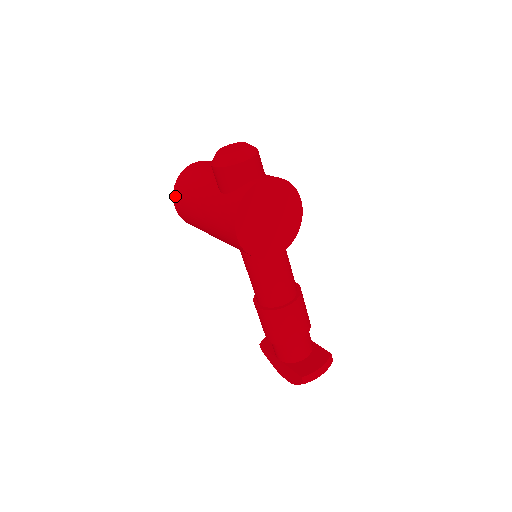
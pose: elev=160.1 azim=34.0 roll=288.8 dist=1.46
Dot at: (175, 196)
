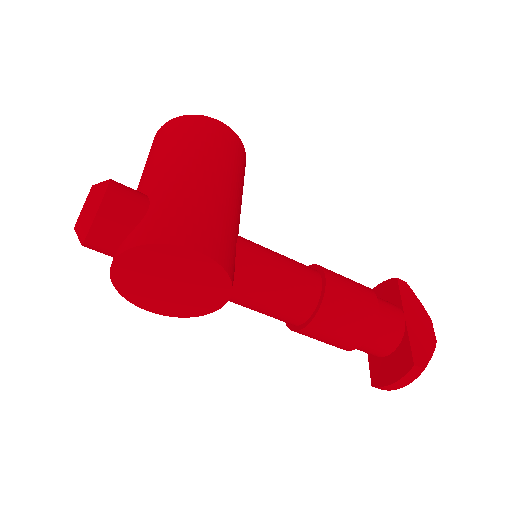
Dot at: occluded
